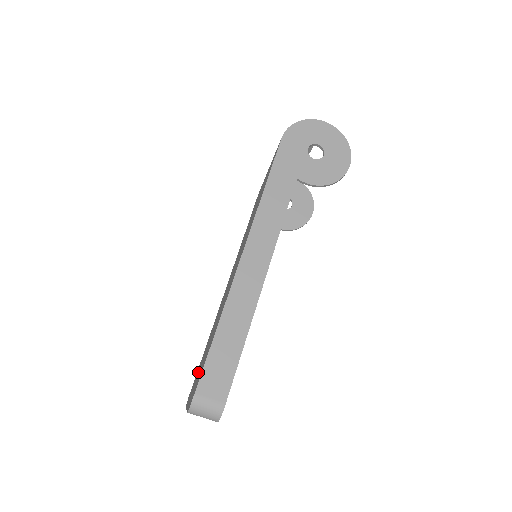
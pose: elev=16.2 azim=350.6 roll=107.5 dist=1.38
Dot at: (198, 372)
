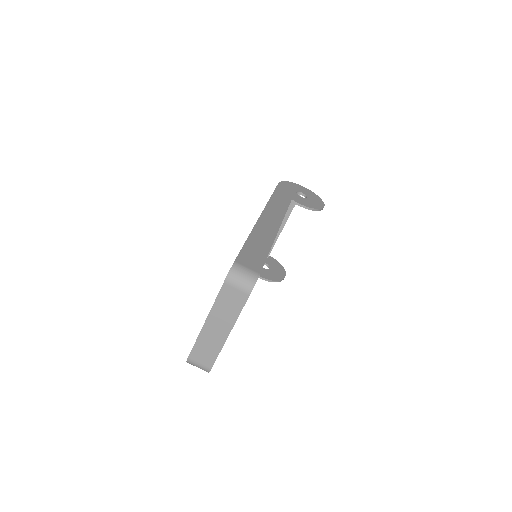
Dot at: occluded
